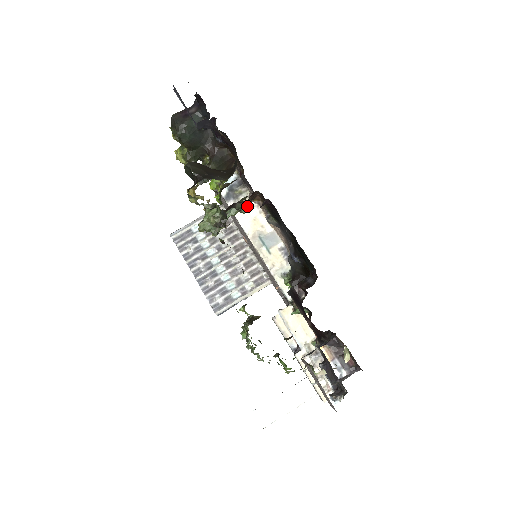
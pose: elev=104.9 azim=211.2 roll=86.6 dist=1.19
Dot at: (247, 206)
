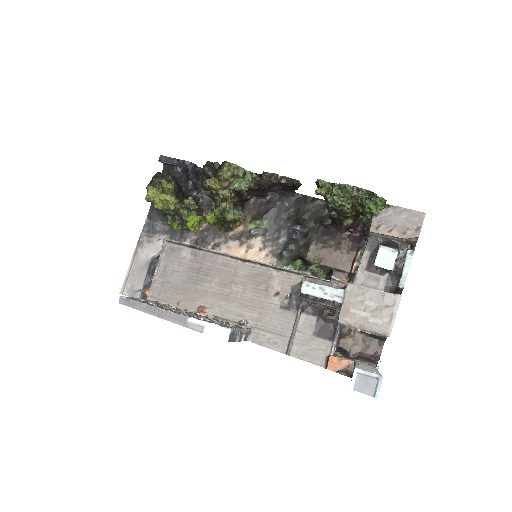
Dot at: (242, 213)
